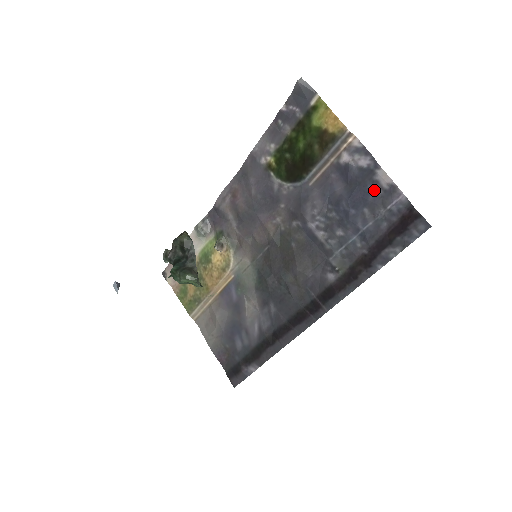
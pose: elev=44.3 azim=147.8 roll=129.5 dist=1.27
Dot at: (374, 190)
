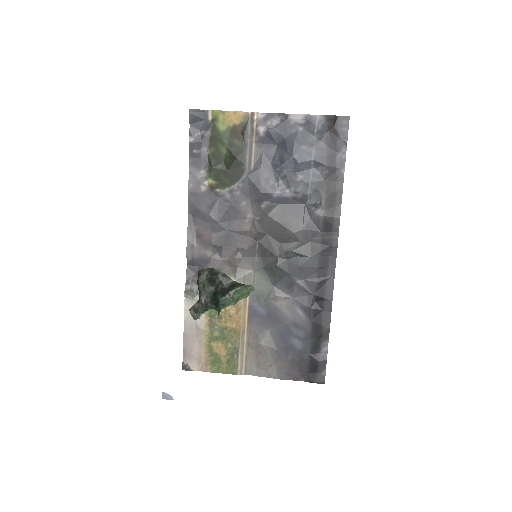
Dot at: (297, 131)
